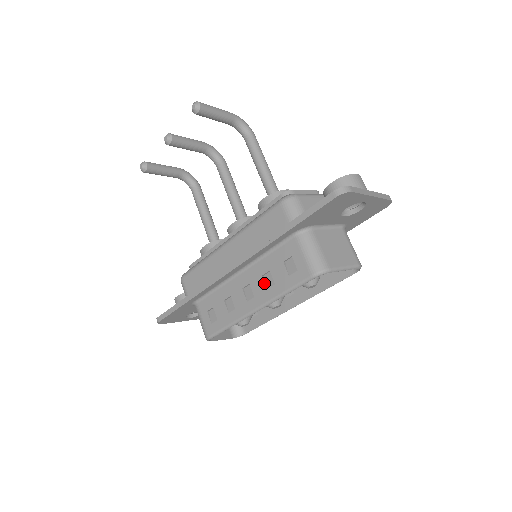
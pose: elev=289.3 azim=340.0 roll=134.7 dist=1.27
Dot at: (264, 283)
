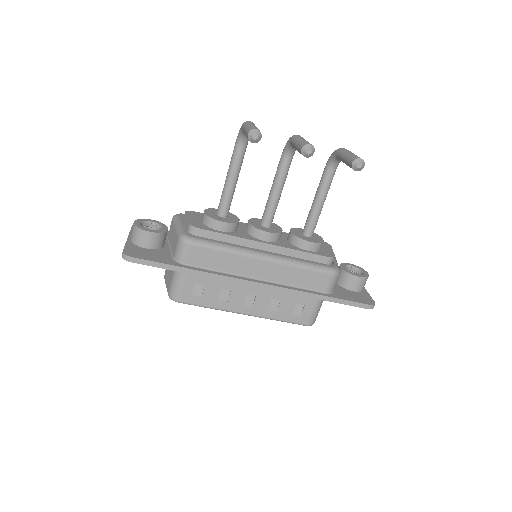
Dot at: (269, 305)
